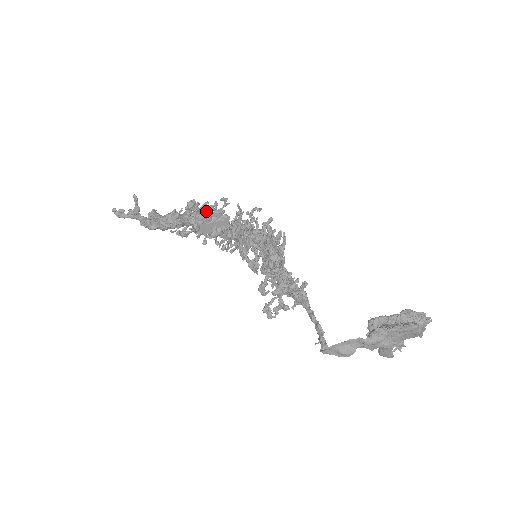
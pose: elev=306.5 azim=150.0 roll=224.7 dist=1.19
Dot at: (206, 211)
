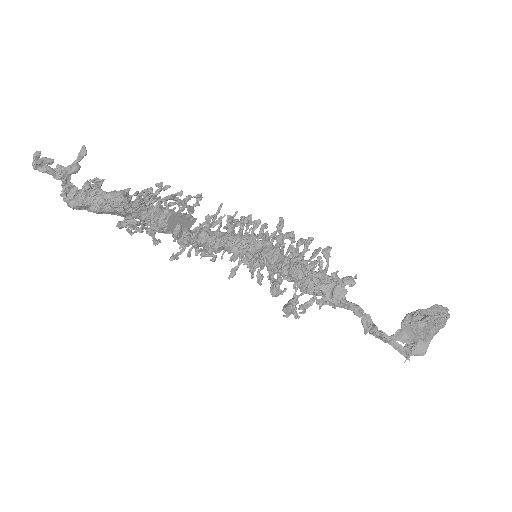
Dot at: occluded
